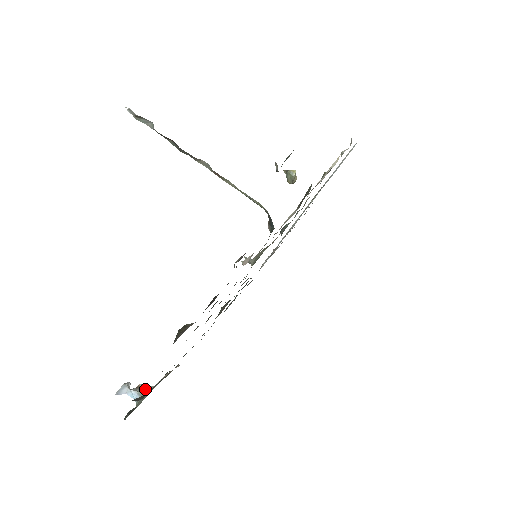
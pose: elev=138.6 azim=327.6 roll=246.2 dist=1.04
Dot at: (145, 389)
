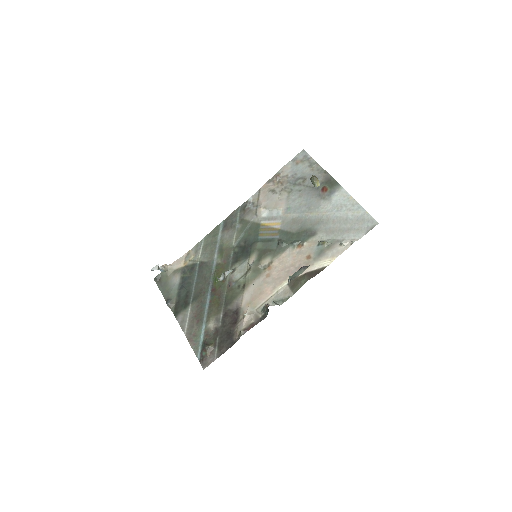
Dot at: (167, 268)
